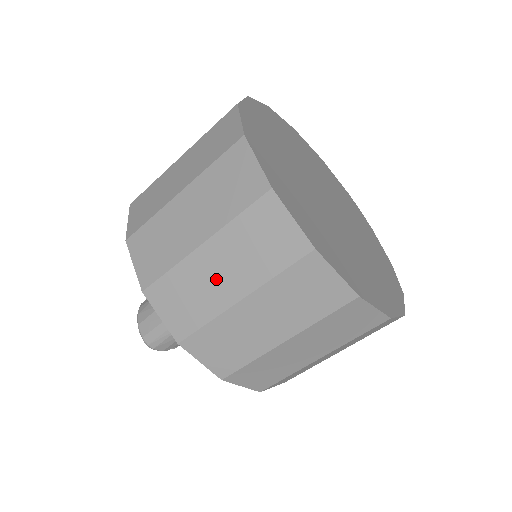
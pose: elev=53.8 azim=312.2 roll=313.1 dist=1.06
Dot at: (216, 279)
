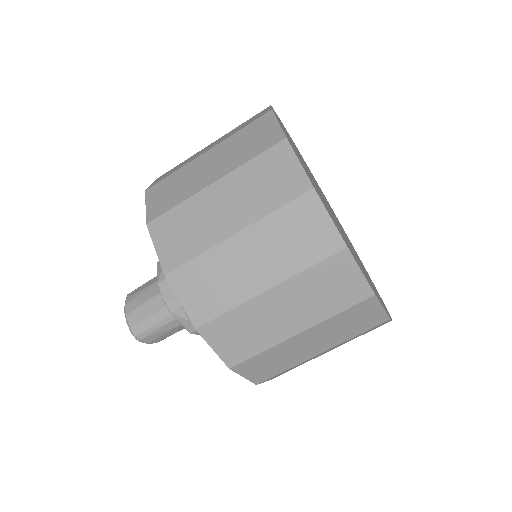
Dot at: (246, 268)
